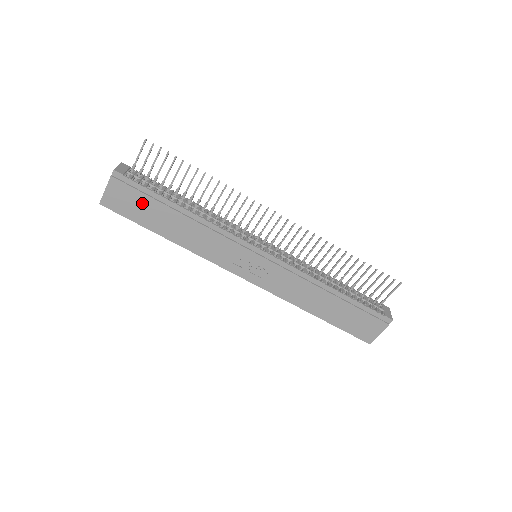
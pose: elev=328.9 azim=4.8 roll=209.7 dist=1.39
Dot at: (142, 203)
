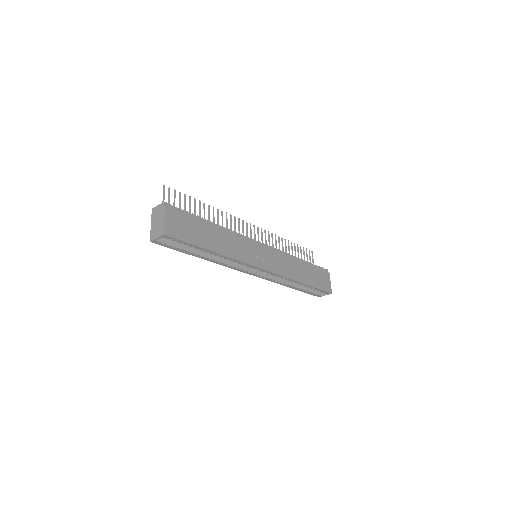
Dot at: (190, 225)
